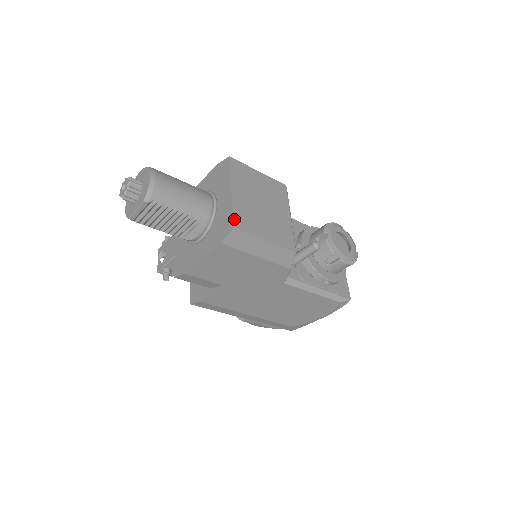
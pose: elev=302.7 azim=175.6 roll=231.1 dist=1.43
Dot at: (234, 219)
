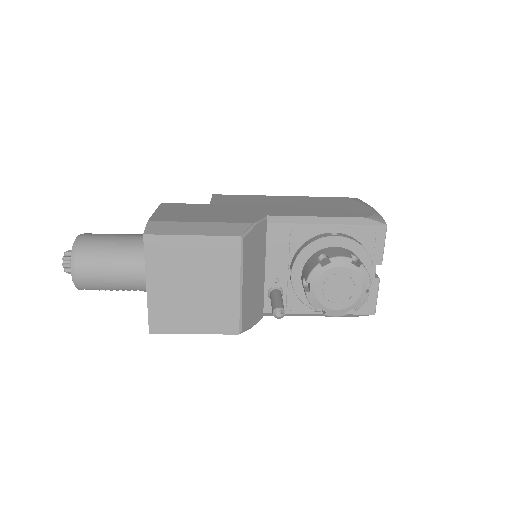
Dot at: (150, 323)
